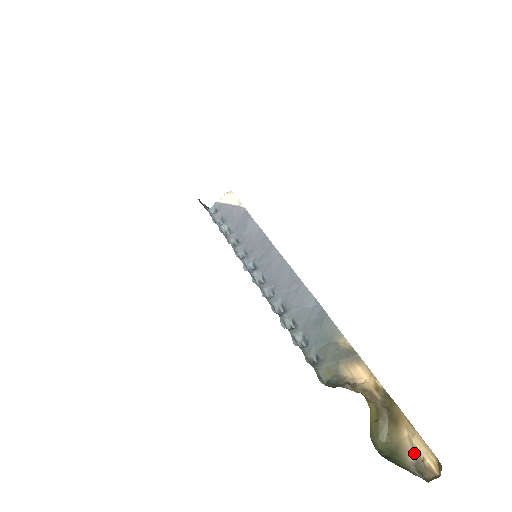
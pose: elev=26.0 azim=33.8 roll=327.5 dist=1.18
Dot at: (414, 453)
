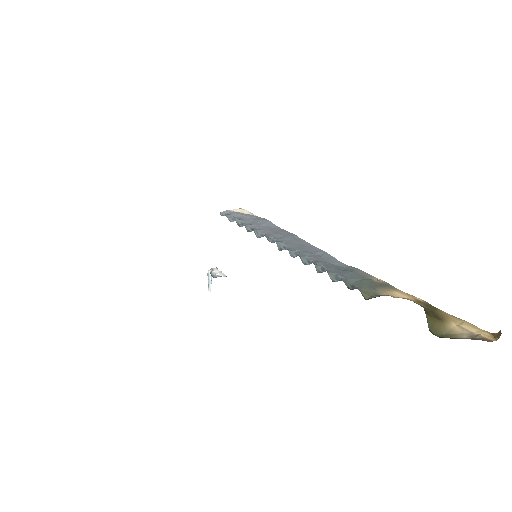
Dot at: (467, 333)
